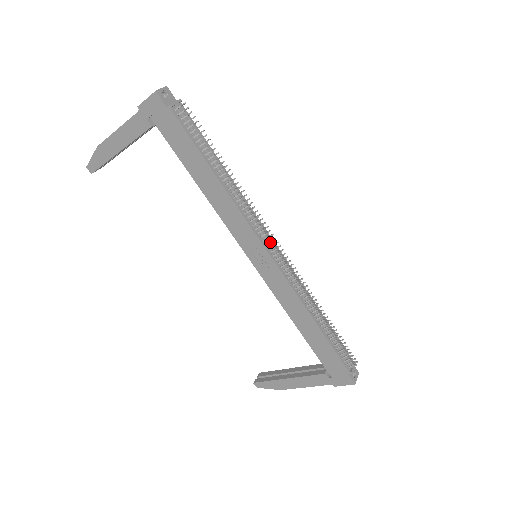
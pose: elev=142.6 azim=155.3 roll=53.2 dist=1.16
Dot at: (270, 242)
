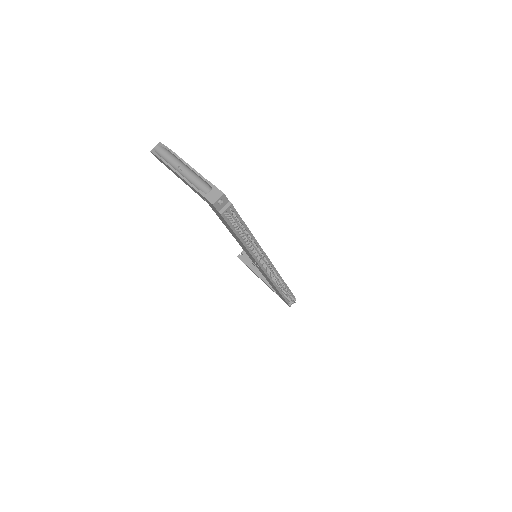
Dot at: (265, 266)
